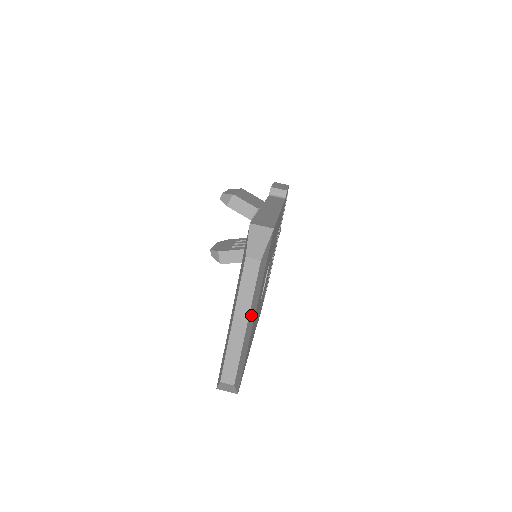
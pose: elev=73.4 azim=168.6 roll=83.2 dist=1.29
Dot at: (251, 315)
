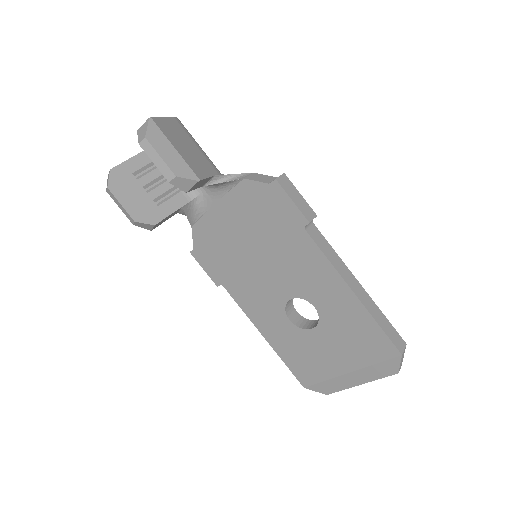
Dot at: occluded
